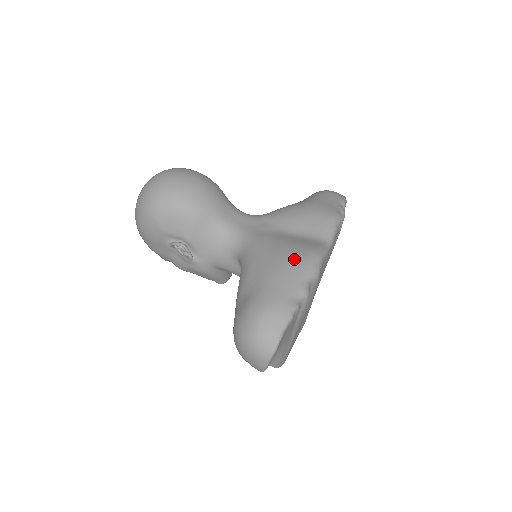
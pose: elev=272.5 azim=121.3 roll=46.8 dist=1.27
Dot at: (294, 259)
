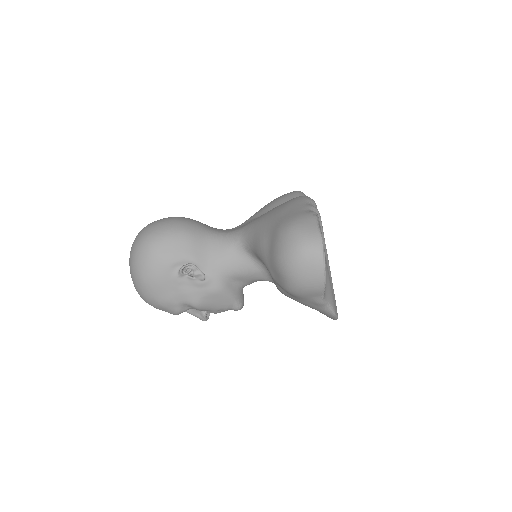
Dot at: (289, 202)
